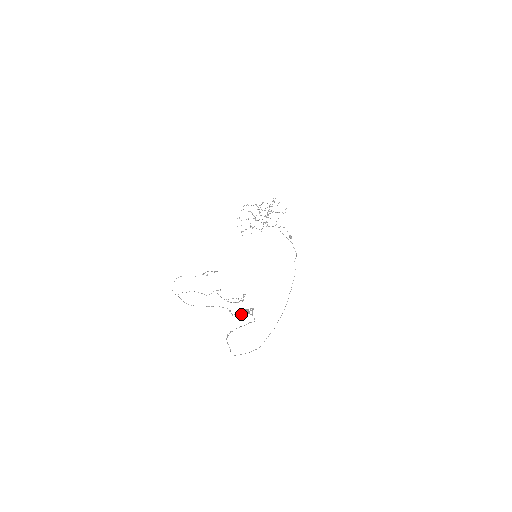
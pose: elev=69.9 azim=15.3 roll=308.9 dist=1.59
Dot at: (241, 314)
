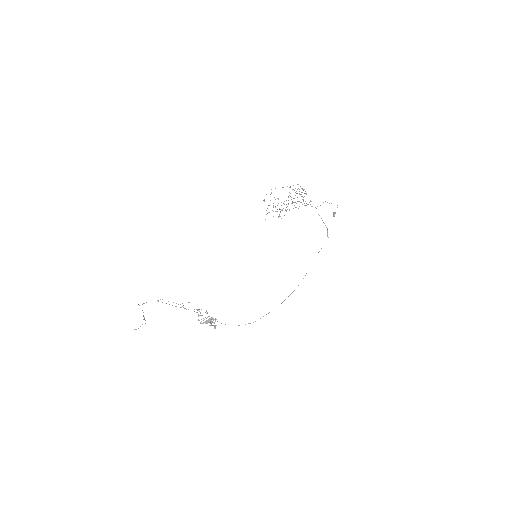
Dot at: (205, 321)
